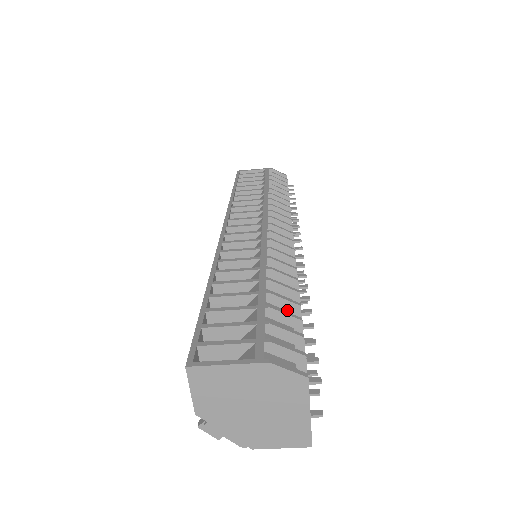
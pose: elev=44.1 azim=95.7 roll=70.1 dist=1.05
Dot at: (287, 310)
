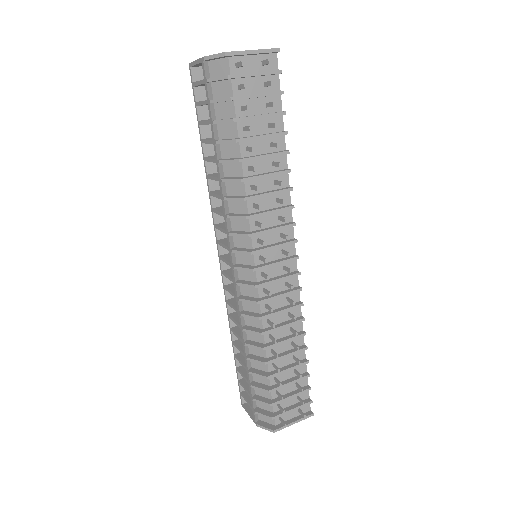
Dot at: (265, 374)
